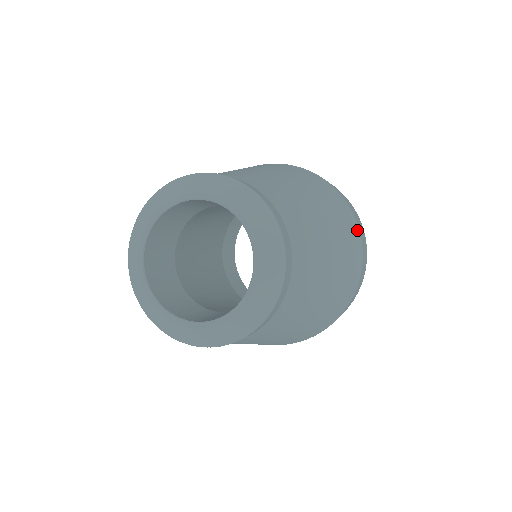
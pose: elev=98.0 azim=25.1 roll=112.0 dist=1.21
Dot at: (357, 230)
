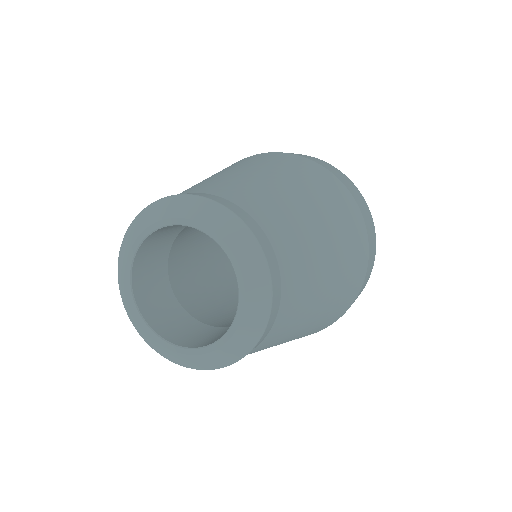
Dot at: (343, 188)
